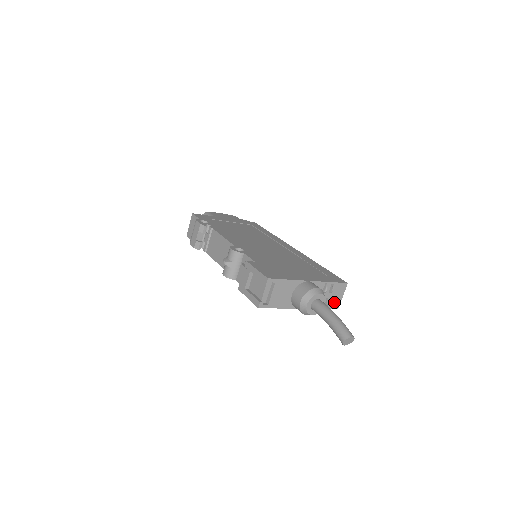
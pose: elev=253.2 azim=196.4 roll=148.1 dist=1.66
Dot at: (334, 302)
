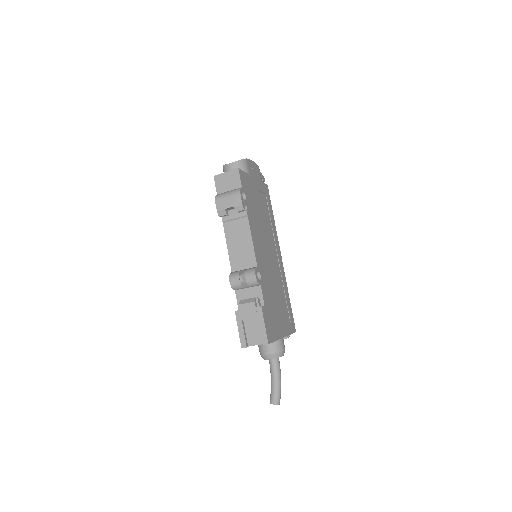
Dot at: occluded
